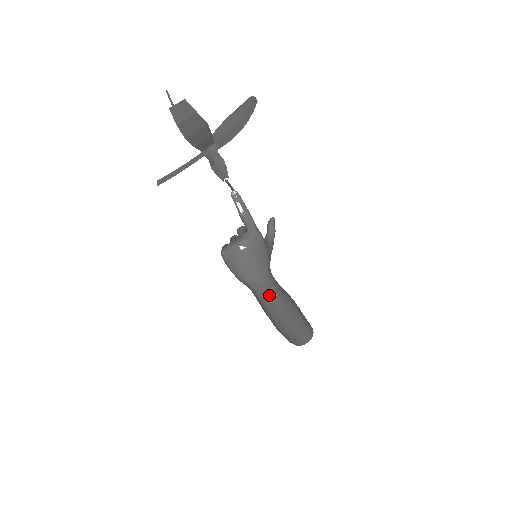
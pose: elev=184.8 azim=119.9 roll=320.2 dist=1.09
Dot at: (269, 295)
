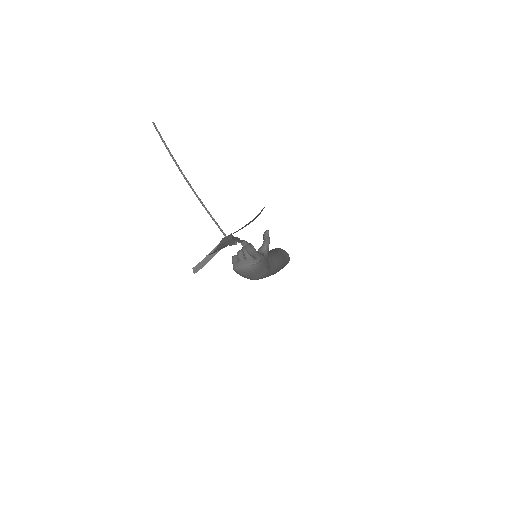
Dot at: occluded
